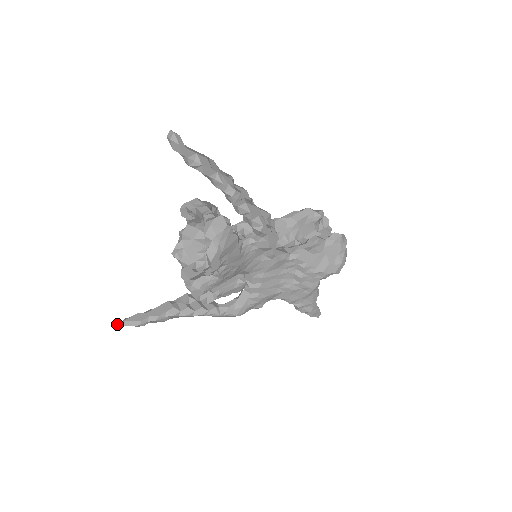
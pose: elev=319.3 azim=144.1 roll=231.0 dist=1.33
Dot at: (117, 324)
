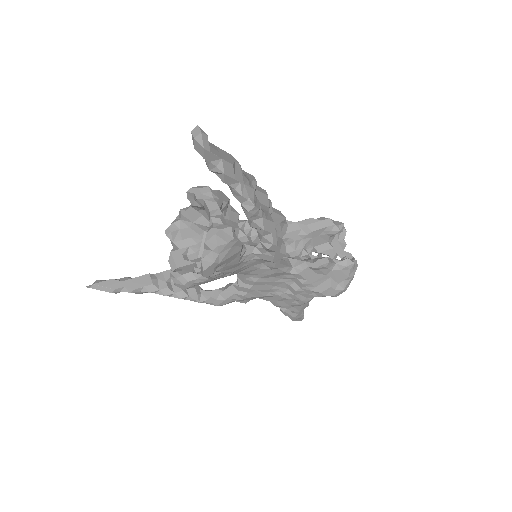
Dot at: occluded
